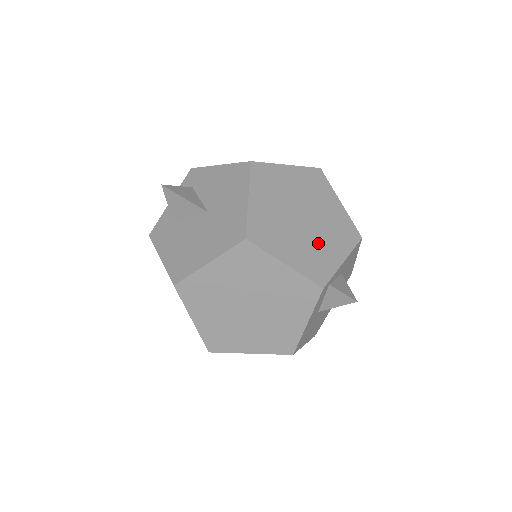
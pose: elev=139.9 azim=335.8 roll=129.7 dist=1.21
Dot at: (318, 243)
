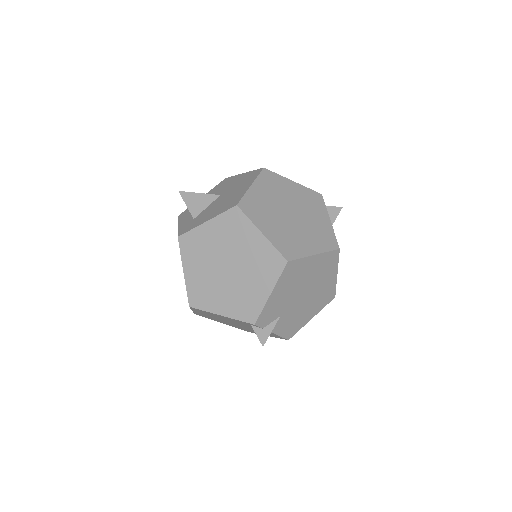
Dot at: occluded
